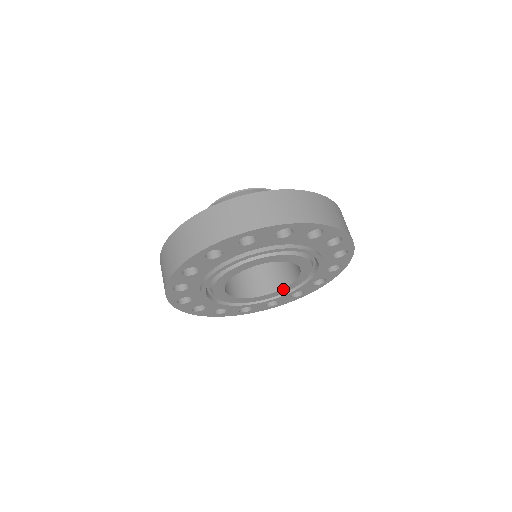
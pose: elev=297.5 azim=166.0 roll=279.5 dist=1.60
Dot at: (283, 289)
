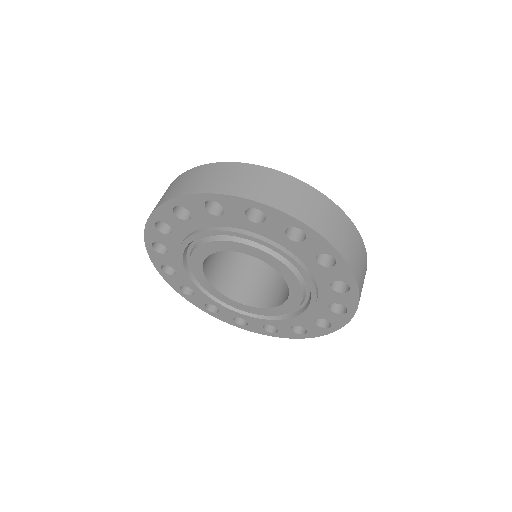
Dot at: (285, 304)
